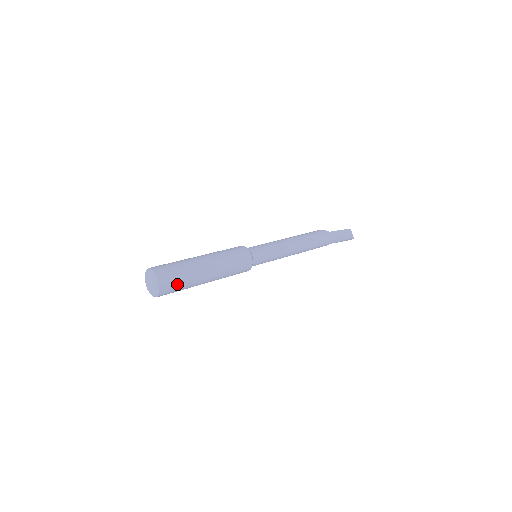
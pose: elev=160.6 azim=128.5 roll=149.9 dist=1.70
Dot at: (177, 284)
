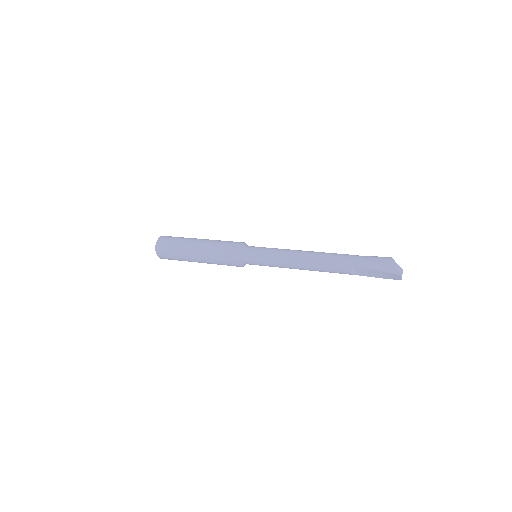
Dot at: (171, 242)
